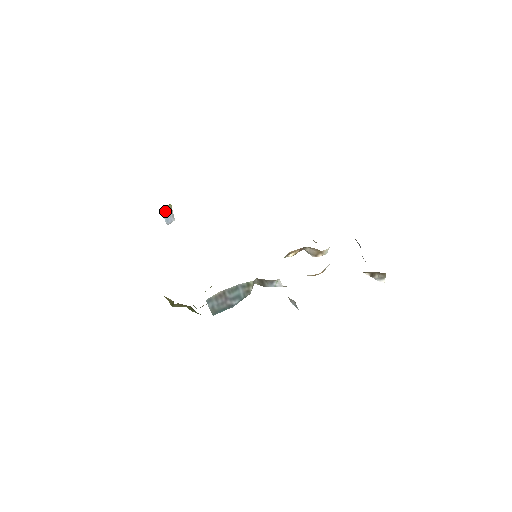
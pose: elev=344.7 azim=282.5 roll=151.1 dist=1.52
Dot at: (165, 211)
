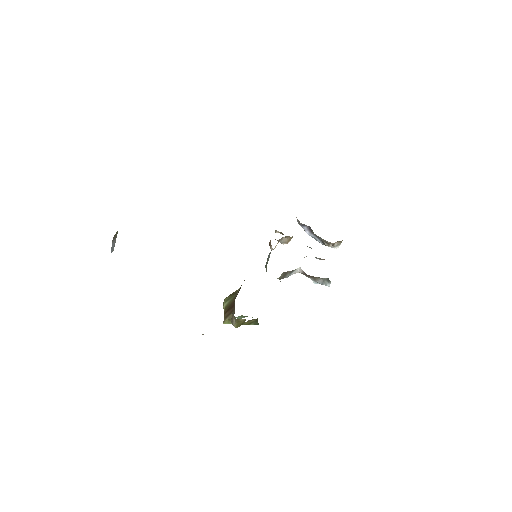
Dot at: (113, 240)
